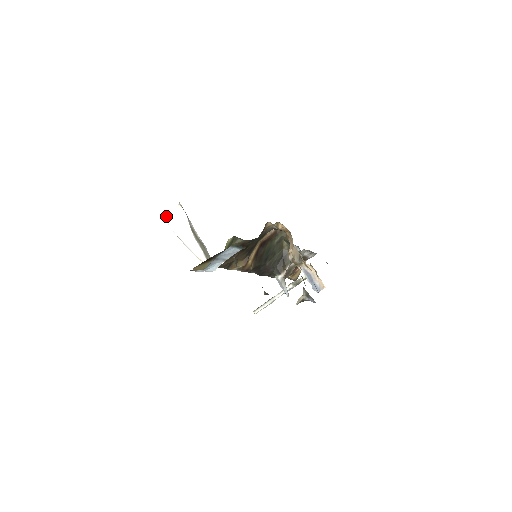
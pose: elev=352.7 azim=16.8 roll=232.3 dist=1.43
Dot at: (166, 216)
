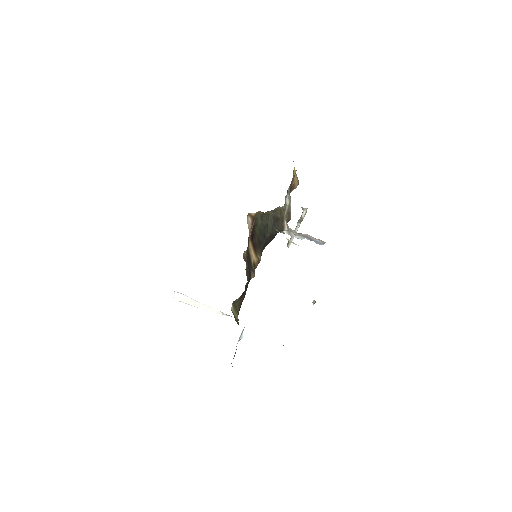
Dot at: (175, 300)
